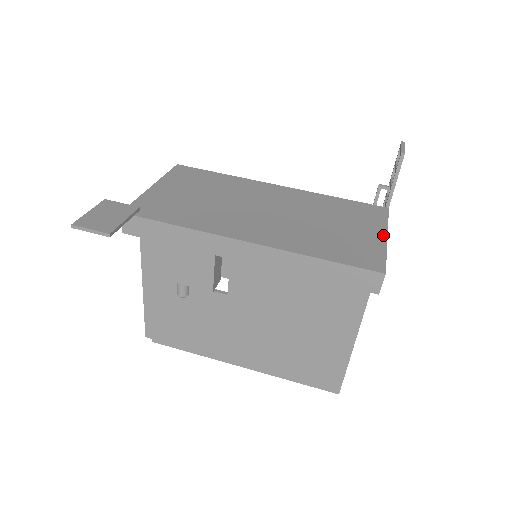
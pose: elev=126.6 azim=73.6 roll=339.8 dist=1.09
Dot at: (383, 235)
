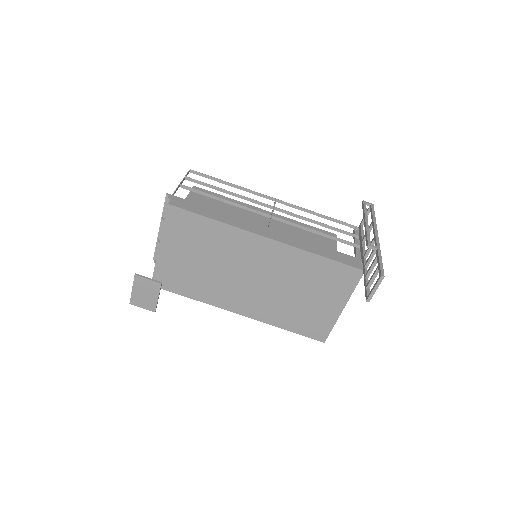
Dot at: (341, 308)
